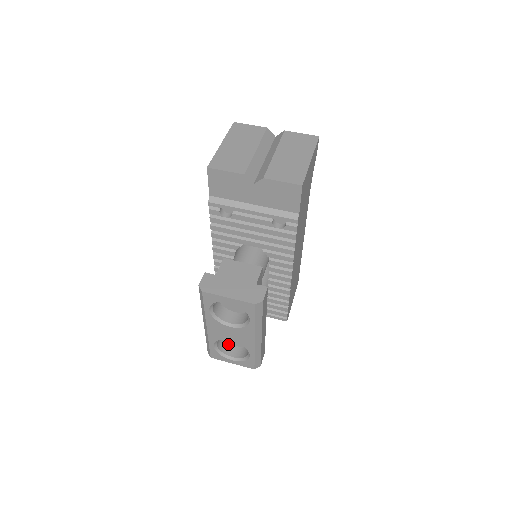
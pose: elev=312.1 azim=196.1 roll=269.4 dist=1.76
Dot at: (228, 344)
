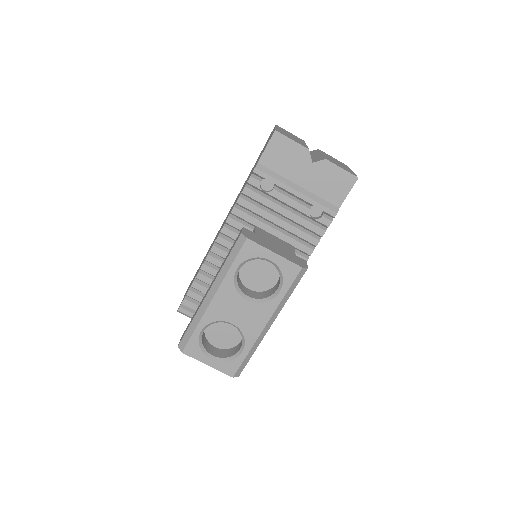
Dot at: (207, 341)
